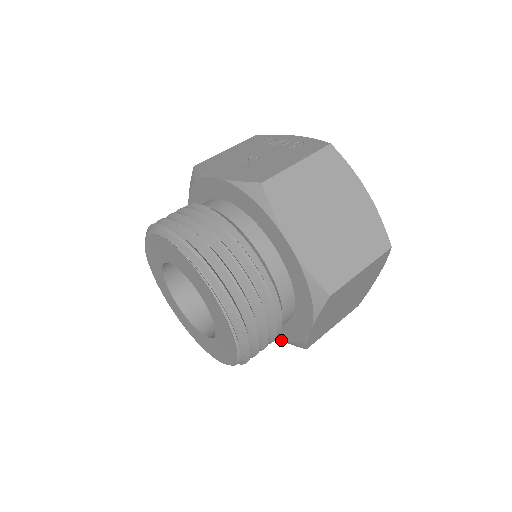
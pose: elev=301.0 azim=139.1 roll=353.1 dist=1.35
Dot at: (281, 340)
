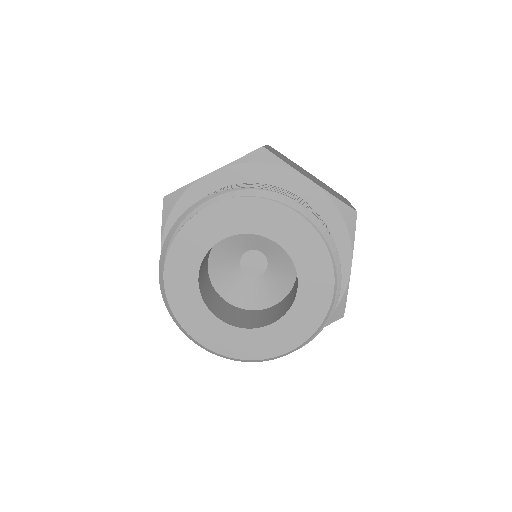
Dot at: occluded
